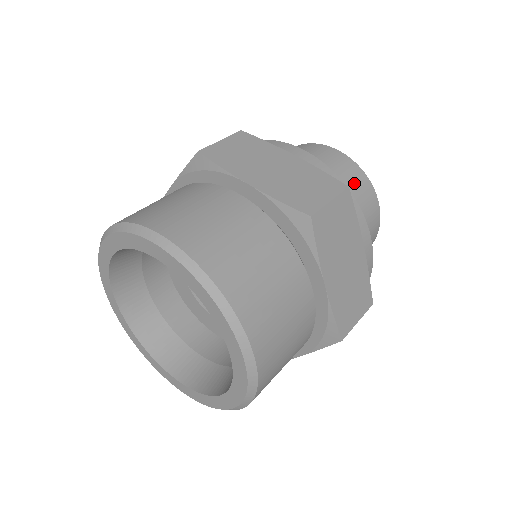
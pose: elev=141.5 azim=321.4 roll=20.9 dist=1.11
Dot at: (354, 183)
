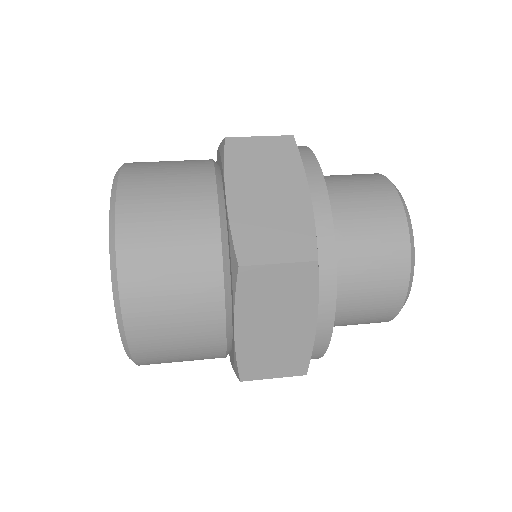
Dot at: (364, 181)
